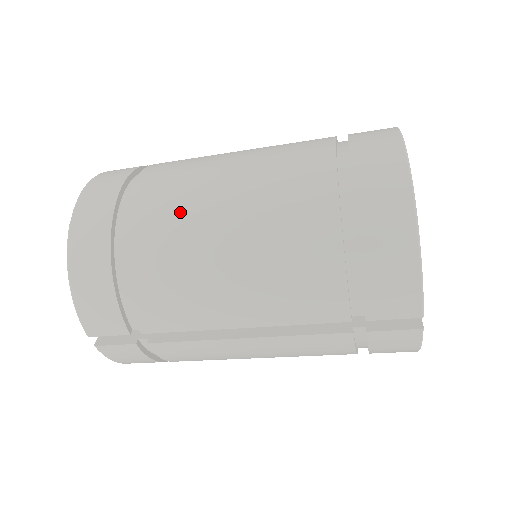
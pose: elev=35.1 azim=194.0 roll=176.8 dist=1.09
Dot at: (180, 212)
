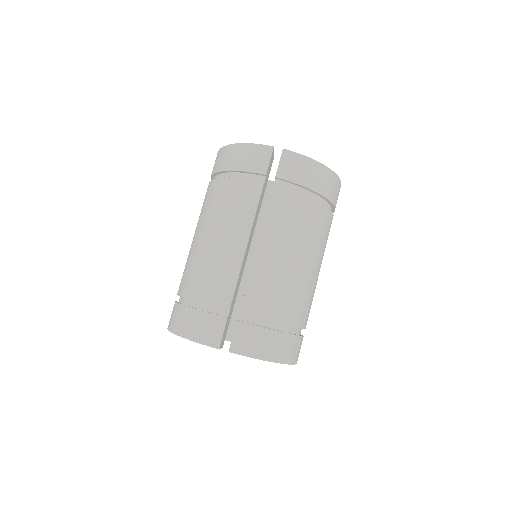
Dot at: (188, 262)
